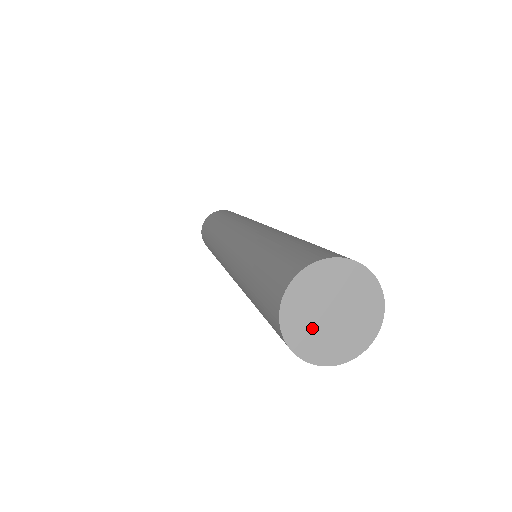
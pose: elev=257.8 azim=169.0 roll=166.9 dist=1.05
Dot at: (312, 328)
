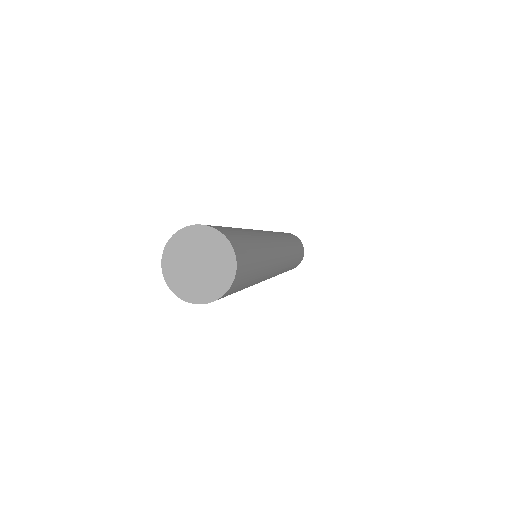
Dot at: (182, 258)
